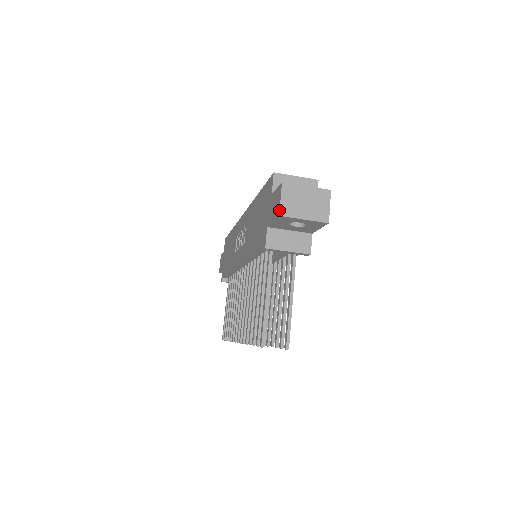
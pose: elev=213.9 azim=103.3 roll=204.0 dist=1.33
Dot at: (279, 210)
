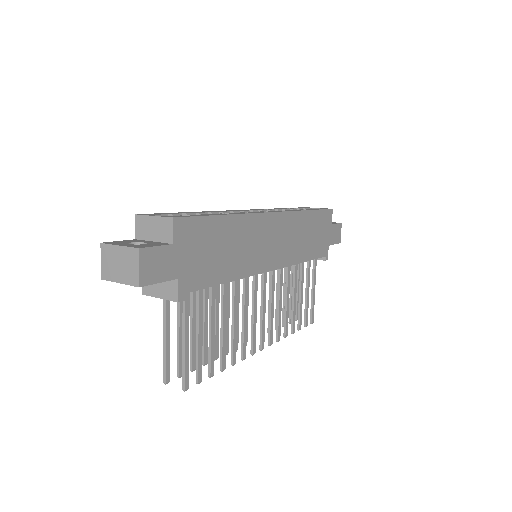
Dot at: (101, 273)
